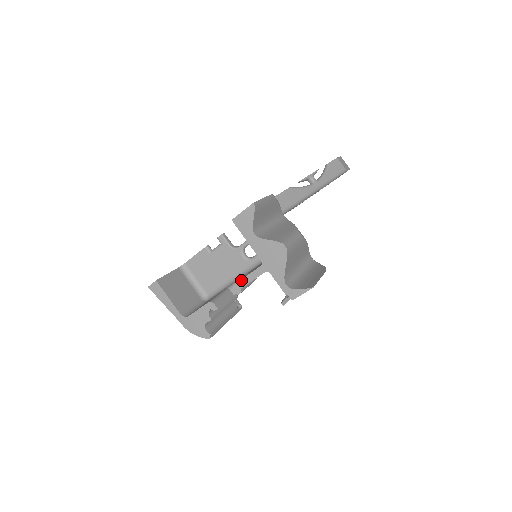
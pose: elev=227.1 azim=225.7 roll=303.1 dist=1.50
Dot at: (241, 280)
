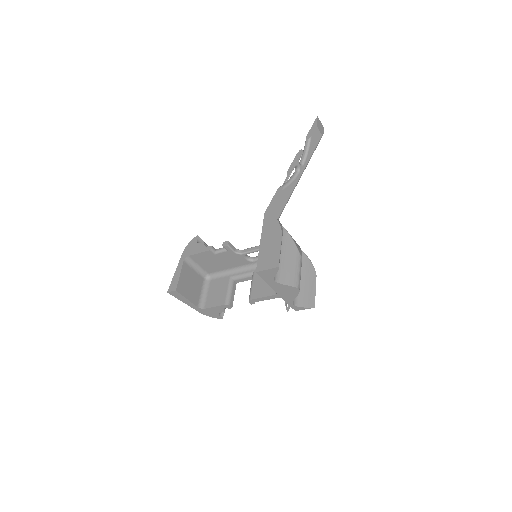
Dot at: (256, 299)
